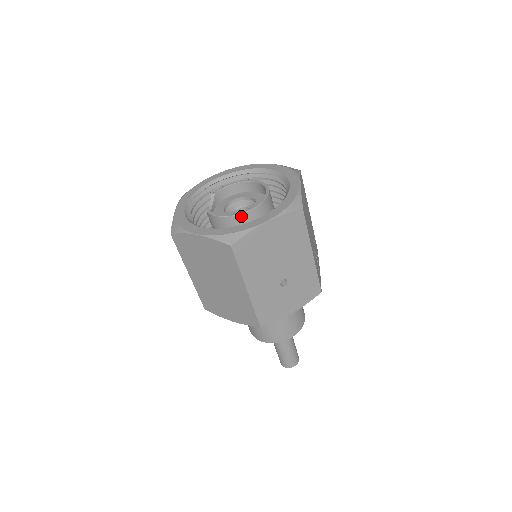
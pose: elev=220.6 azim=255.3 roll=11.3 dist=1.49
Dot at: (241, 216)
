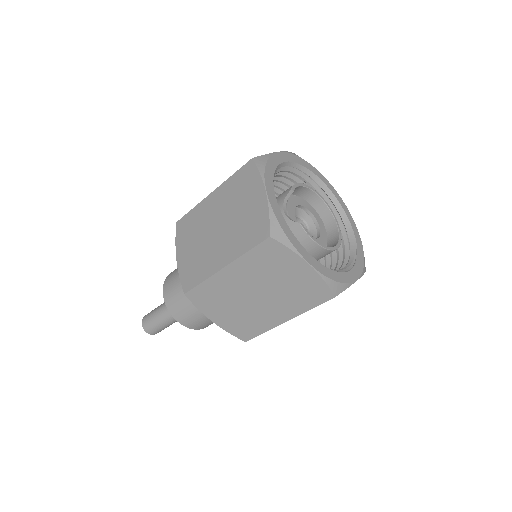
Dot at: (329, 251)
